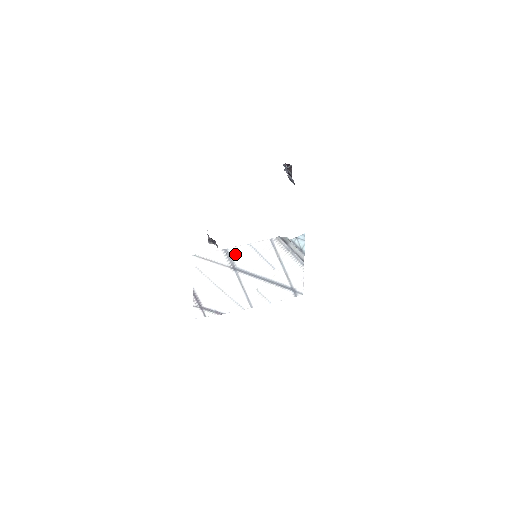
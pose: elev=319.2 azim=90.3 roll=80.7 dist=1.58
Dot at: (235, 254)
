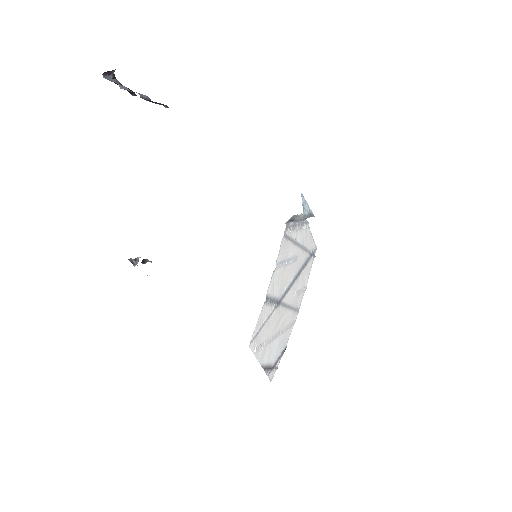
Dot at: (272, 290)
